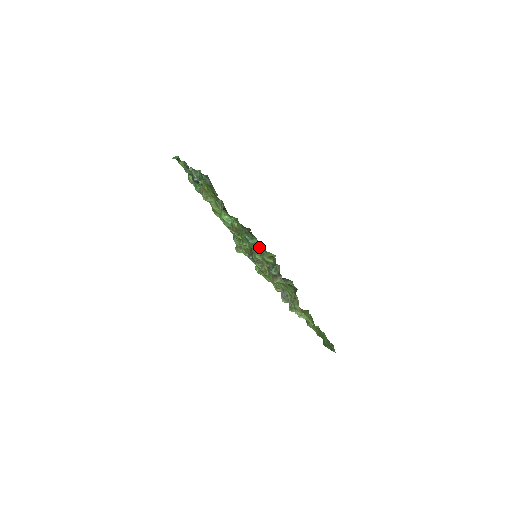
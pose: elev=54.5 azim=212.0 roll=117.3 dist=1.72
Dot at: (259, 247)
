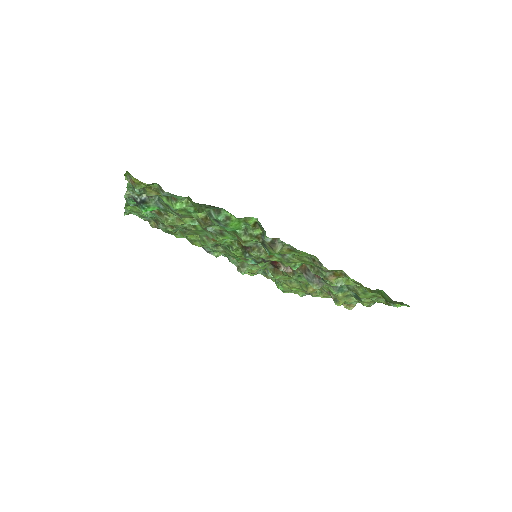
Dot at: (233, 219)
